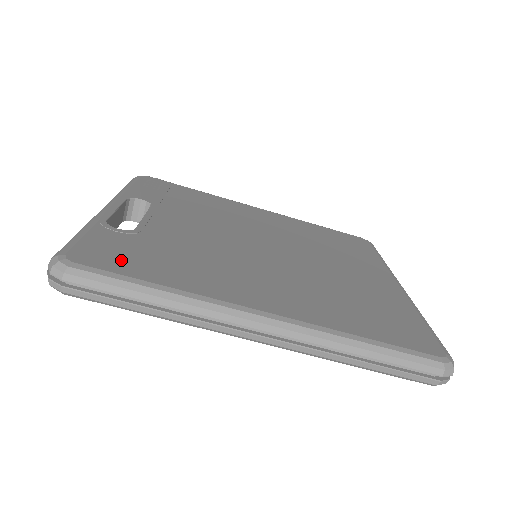
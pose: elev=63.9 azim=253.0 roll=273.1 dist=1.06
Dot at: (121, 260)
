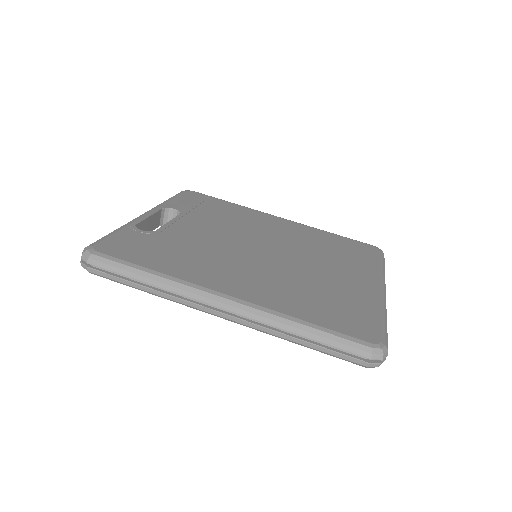
Dot at: (131, 252)
